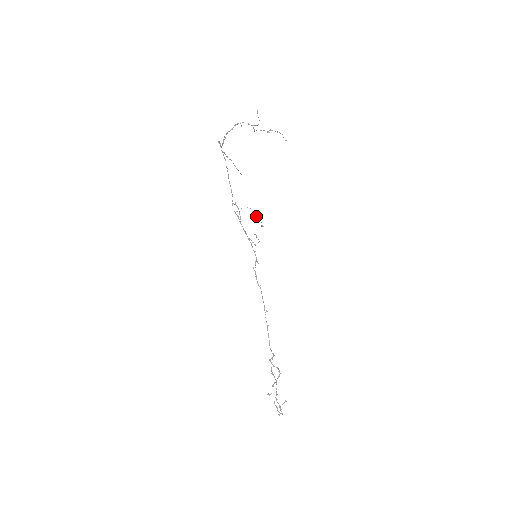
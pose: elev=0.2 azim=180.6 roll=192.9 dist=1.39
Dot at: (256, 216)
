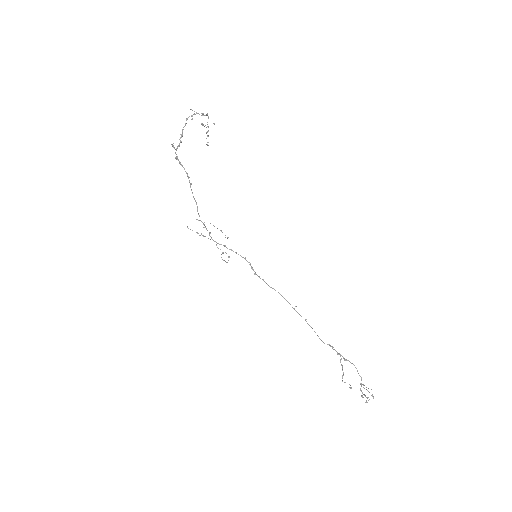
Dot at: occluded
